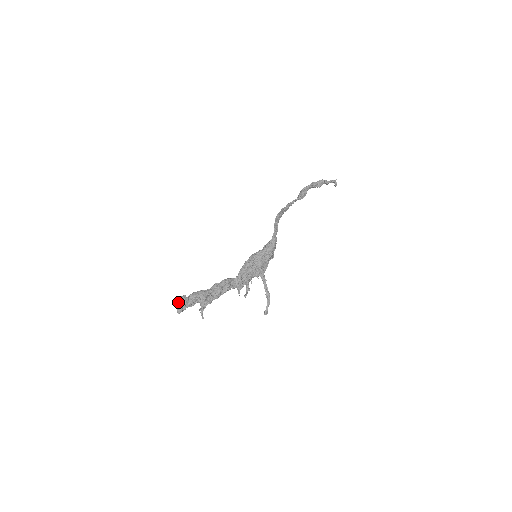
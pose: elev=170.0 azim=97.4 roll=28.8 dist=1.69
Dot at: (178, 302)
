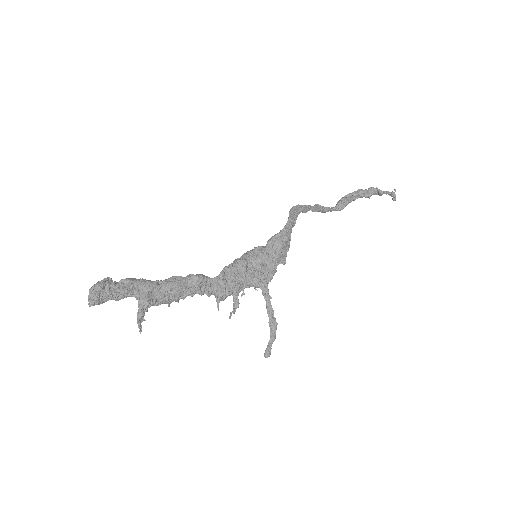
Dot at: (94, 284)
